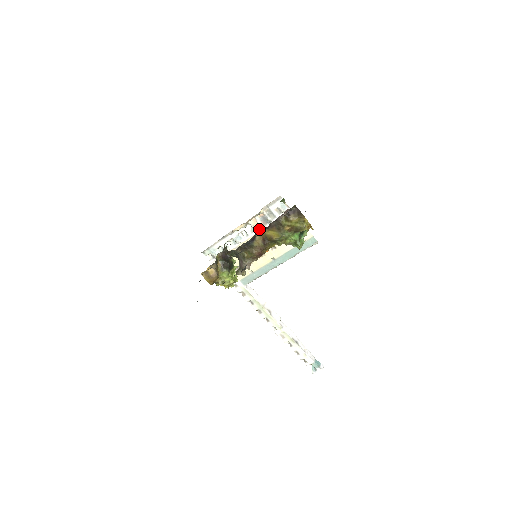
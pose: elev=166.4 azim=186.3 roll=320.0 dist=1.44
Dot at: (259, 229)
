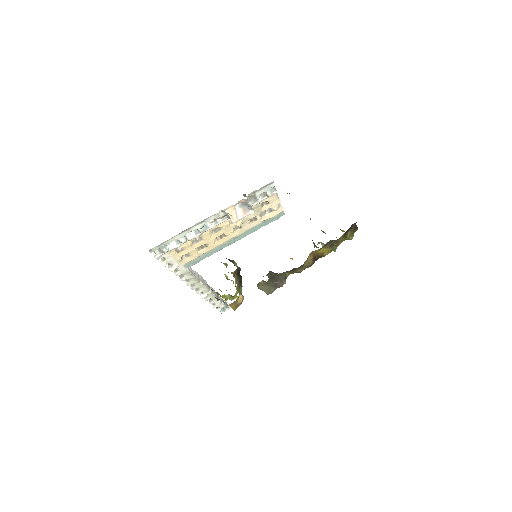
Dot at: (239, 217)
